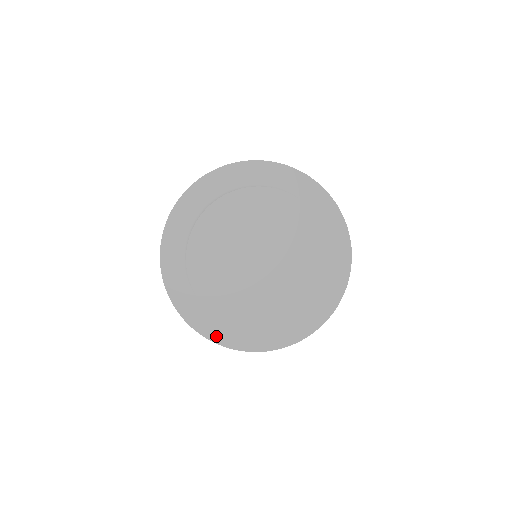
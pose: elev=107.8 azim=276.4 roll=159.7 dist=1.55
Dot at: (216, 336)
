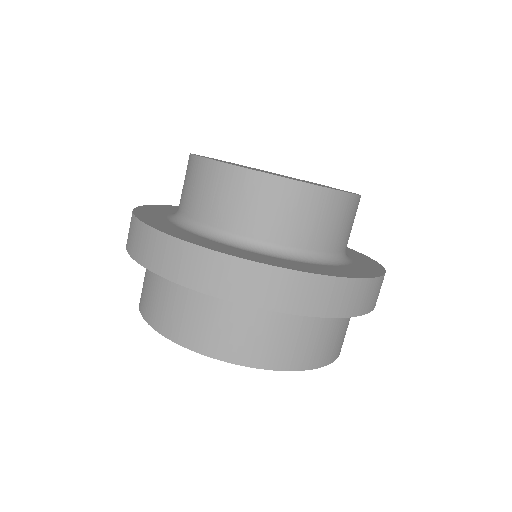
Dot at: (144, 211)
